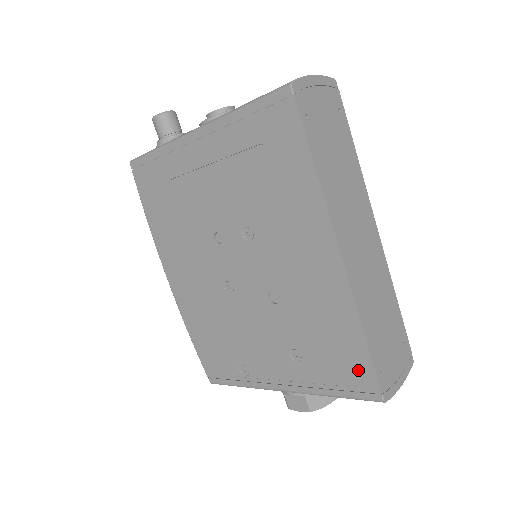
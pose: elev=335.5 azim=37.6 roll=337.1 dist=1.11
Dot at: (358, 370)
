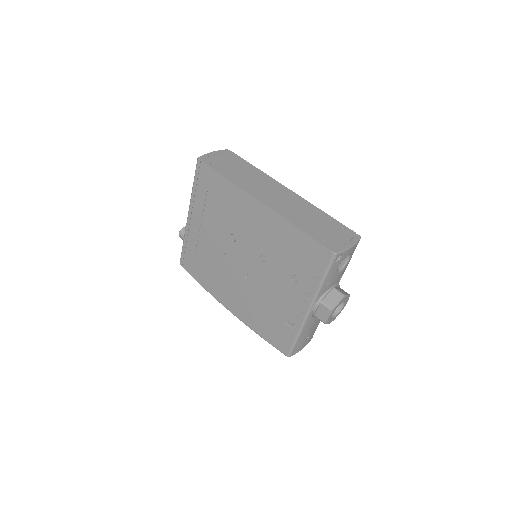
Dot at: (313, 250)
